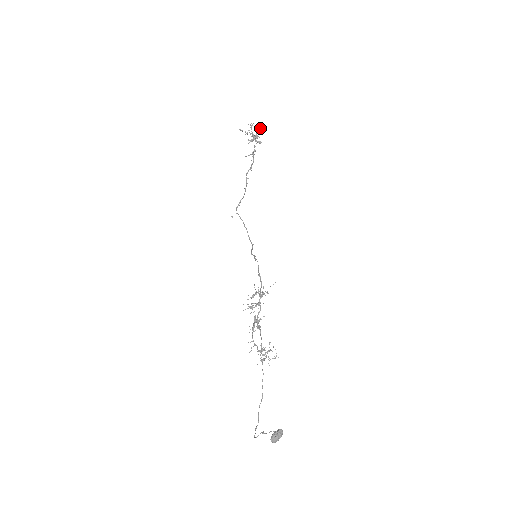
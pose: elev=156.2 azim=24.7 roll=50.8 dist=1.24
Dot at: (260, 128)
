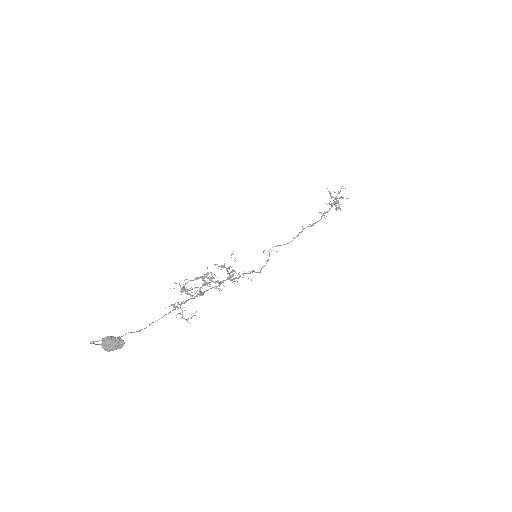
Dot at: (346, 198)
